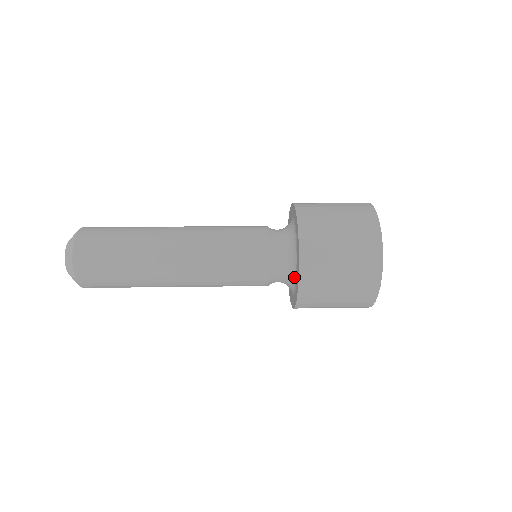
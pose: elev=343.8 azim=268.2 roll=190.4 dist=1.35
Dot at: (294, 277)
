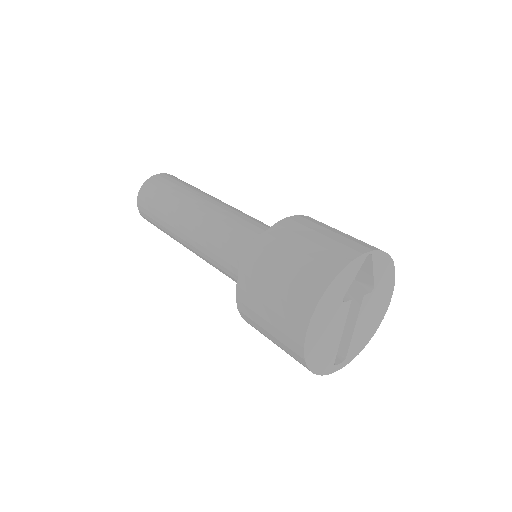
Dot at: occluded
